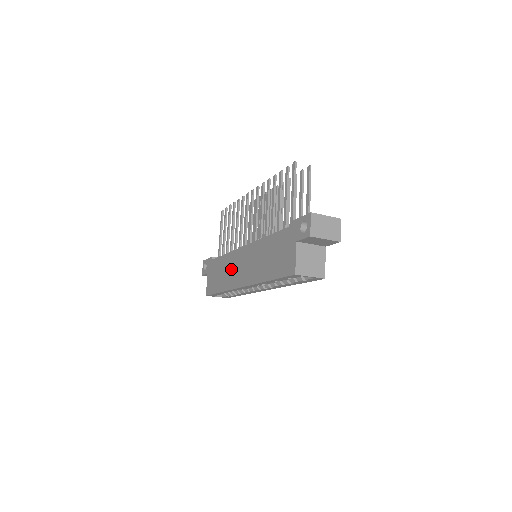
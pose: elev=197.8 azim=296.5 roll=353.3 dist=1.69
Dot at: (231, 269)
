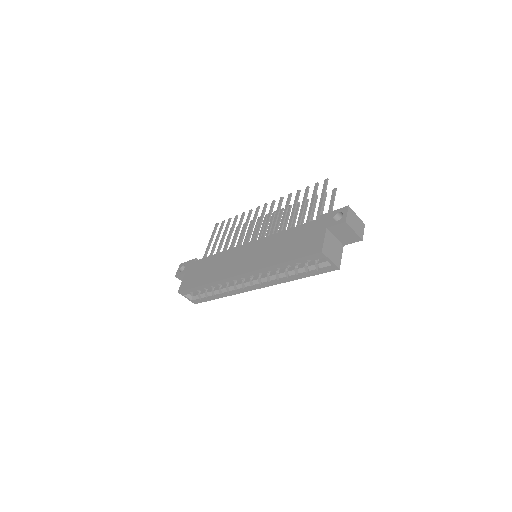
Dot at: (226, 263)
